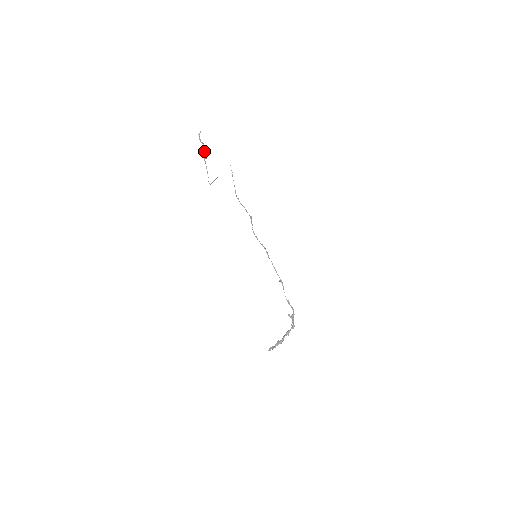
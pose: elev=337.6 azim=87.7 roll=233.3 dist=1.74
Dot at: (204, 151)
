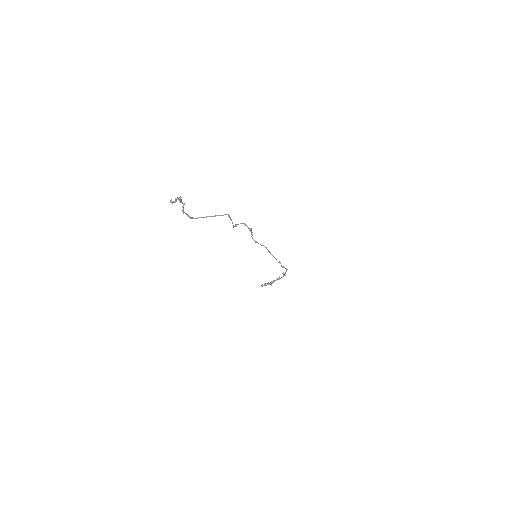
Dot at: (179, 201)
